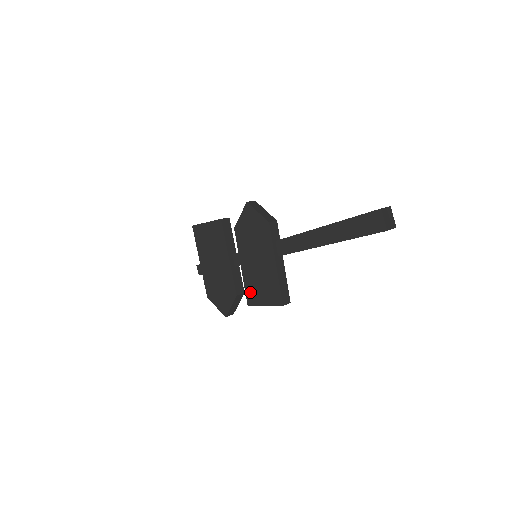
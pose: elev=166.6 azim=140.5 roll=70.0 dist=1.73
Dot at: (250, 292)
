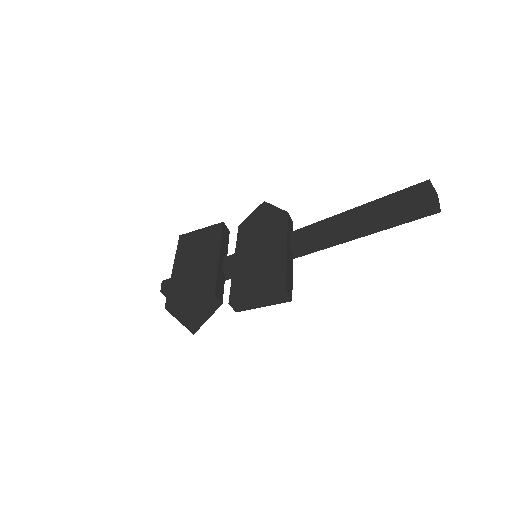
Dot at: (238, 286)
